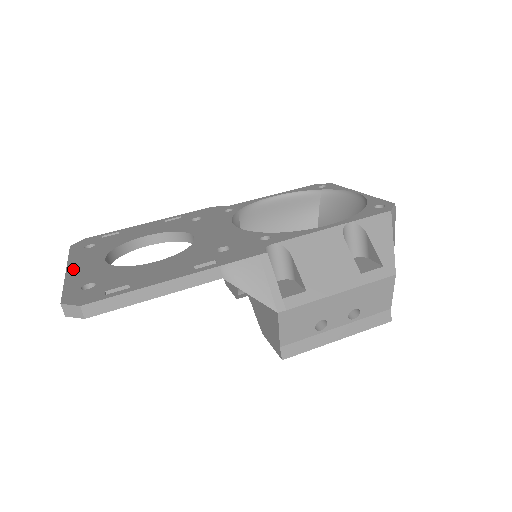
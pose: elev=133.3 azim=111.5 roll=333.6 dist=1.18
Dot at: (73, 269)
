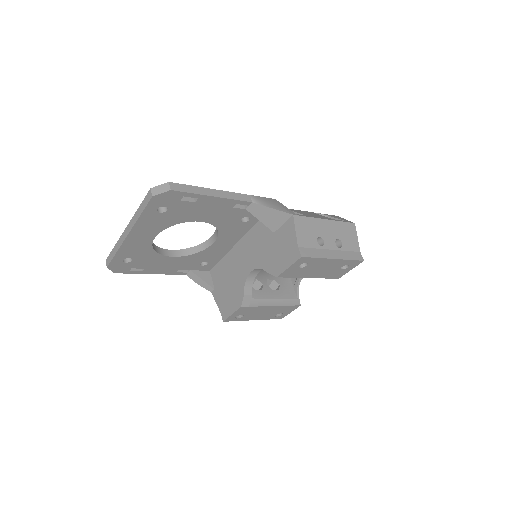
Dot at: occluded
